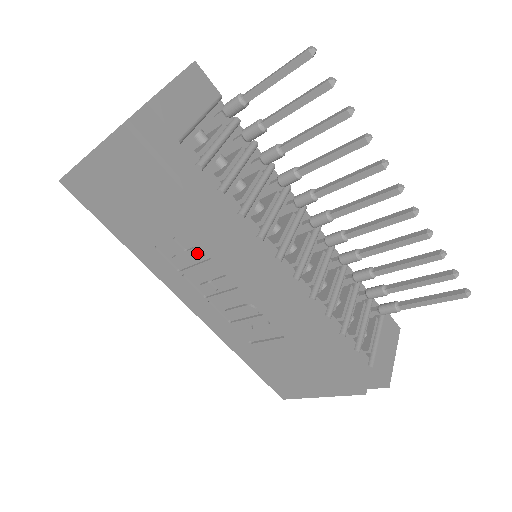
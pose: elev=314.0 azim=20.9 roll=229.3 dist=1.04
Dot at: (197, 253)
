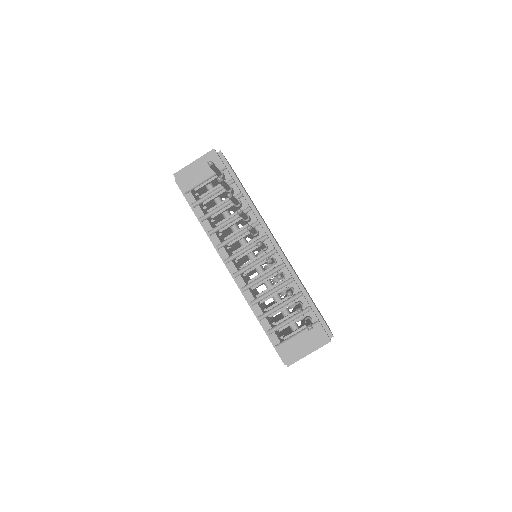
Dot at: occluded
